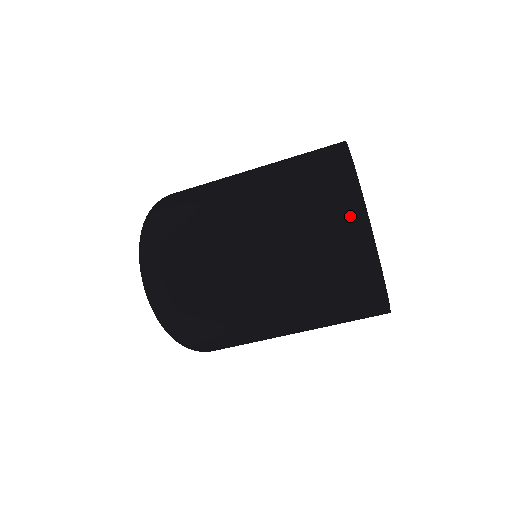
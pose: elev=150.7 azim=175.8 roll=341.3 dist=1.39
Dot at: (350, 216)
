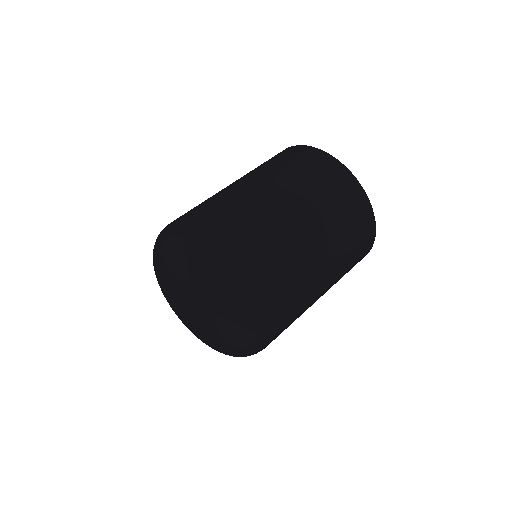
Dot at: (329, 164)
